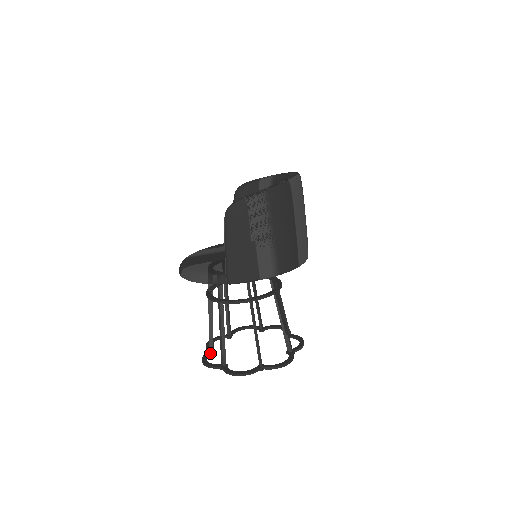
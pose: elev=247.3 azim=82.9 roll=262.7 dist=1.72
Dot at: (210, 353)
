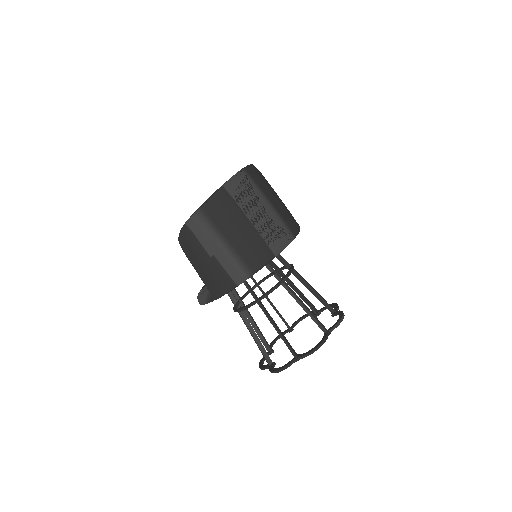
Dot at: (268, 354)
